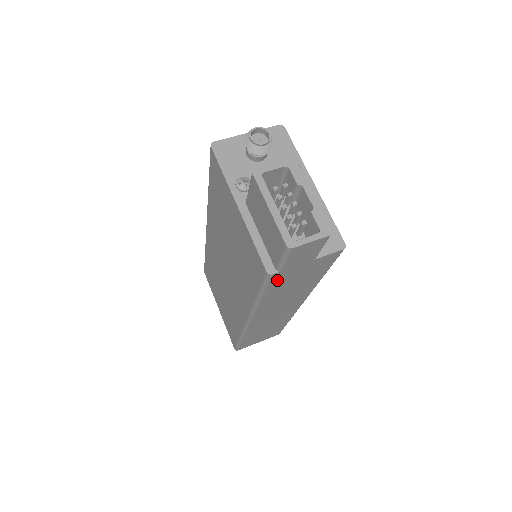
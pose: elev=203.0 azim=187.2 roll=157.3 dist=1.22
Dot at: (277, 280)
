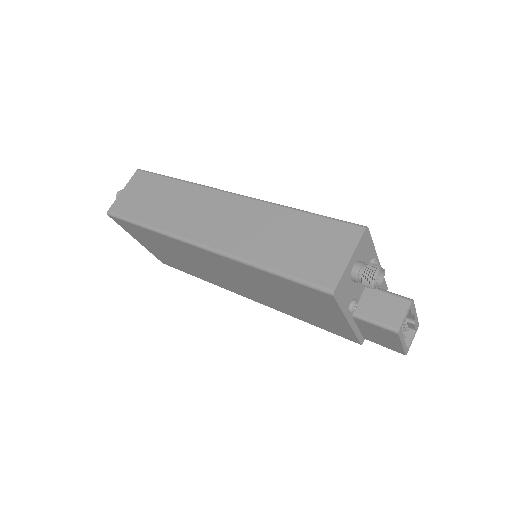
Dot at: occluded
